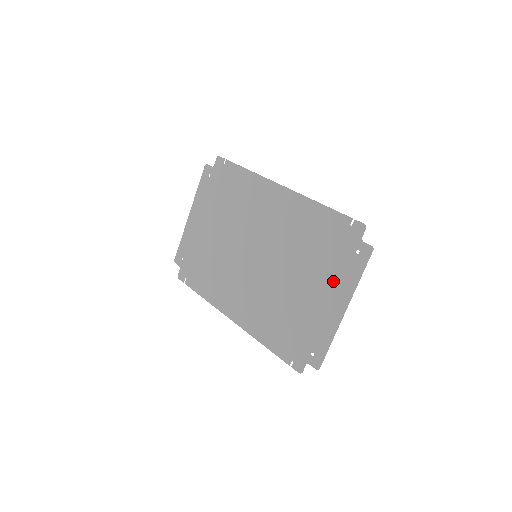
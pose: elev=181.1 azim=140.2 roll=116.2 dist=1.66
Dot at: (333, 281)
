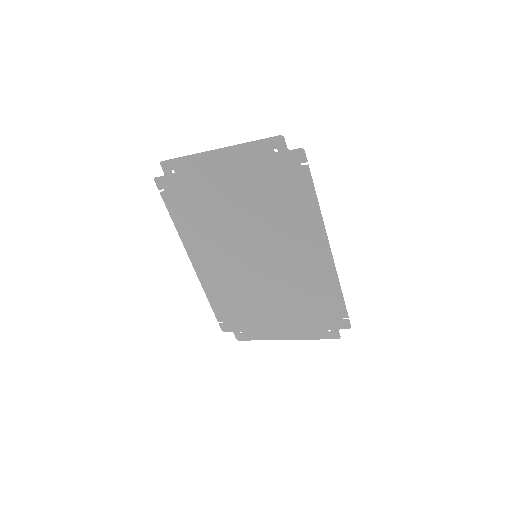
Dot at: (297, 325)
